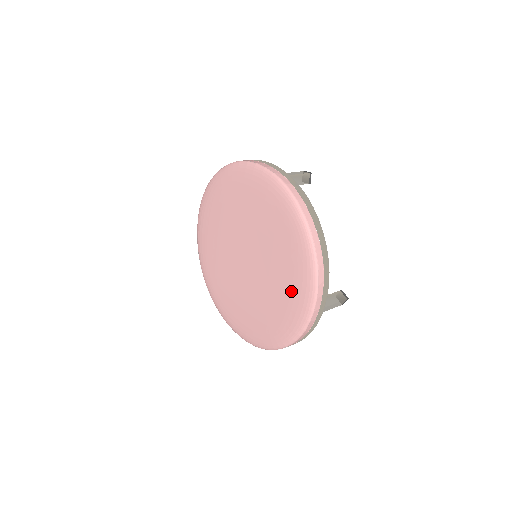
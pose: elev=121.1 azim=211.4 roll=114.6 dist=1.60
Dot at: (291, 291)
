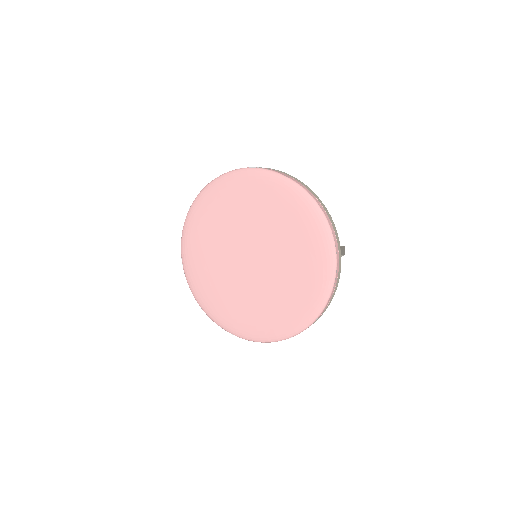
Dot at: (304, 235)
